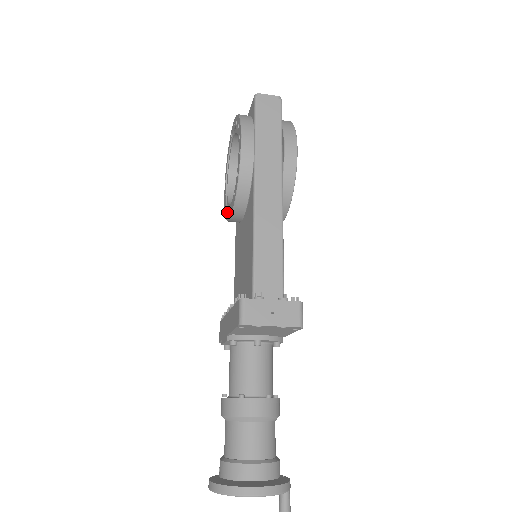
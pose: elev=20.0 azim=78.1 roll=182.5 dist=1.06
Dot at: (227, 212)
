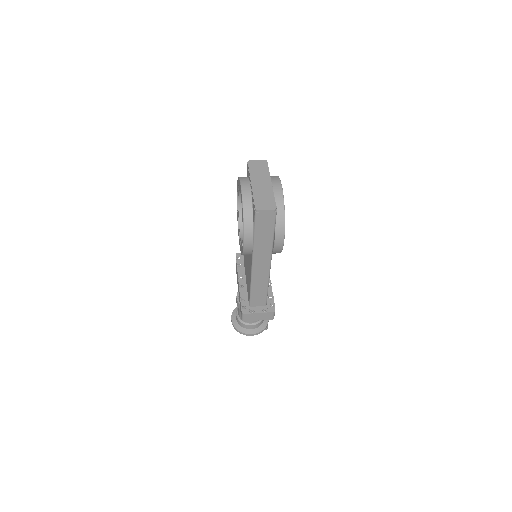
Dot at: (238, 225)
